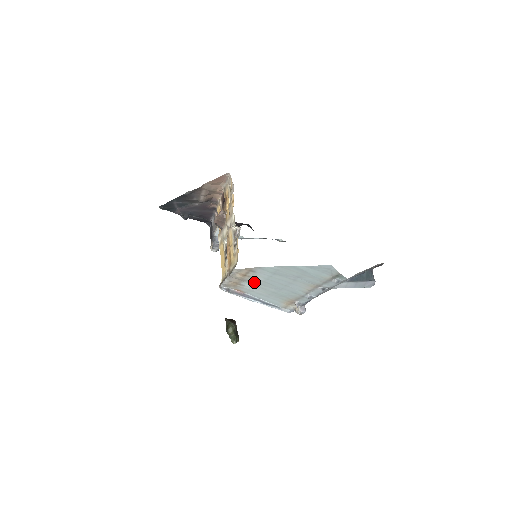
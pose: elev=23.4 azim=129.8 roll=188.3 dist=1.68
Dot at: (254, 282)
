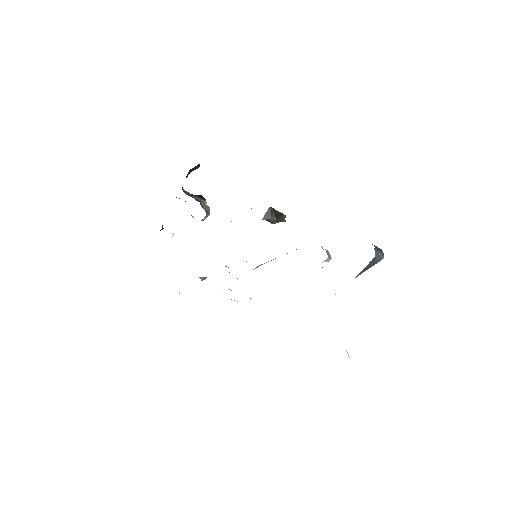
Dot at: occluded
